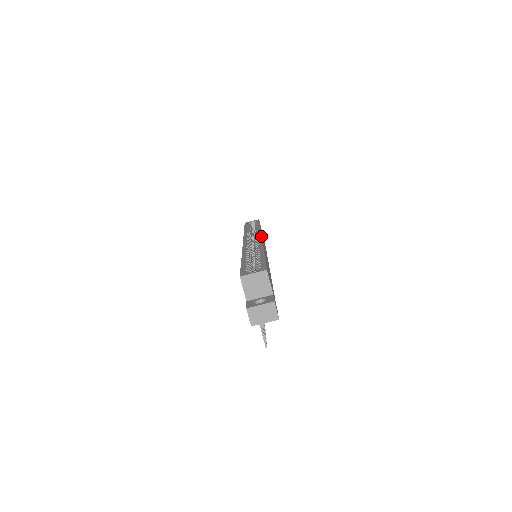
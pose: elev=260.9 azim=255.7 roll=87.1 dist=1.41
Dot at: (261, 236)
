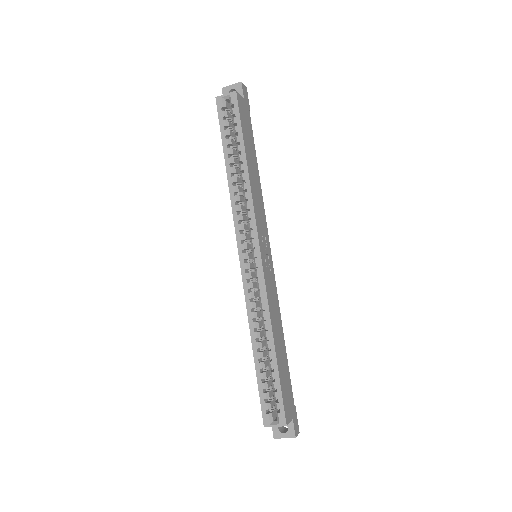
Dot at: (259, 251)
